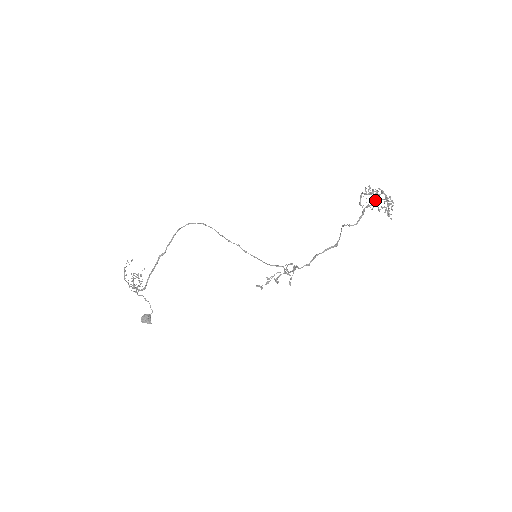
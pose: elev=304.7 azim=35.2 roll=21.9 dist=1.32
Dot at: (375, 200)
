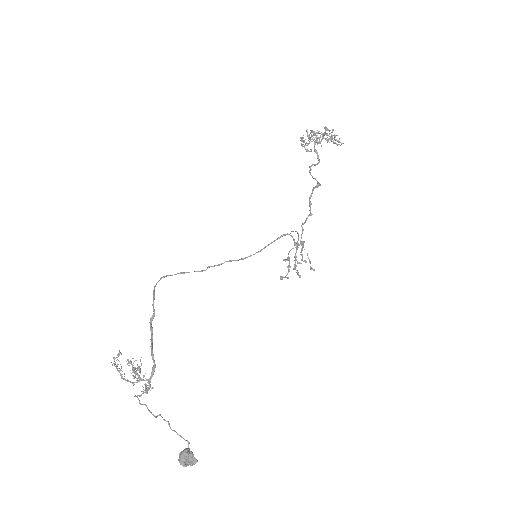
Dot at: (316, 137)
